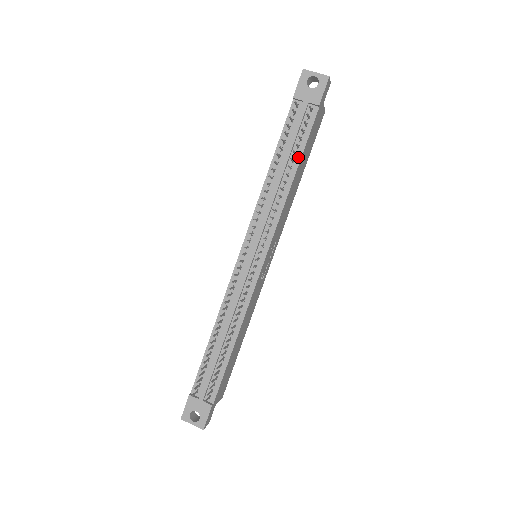
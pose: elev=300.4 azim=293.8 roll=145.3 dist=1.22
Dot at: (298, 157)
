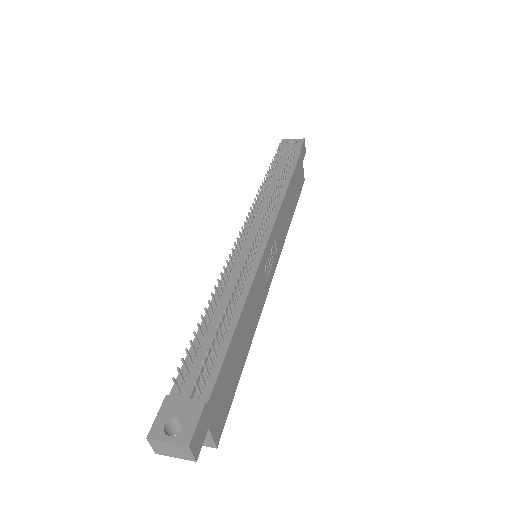
Dot at: (289, 177)
